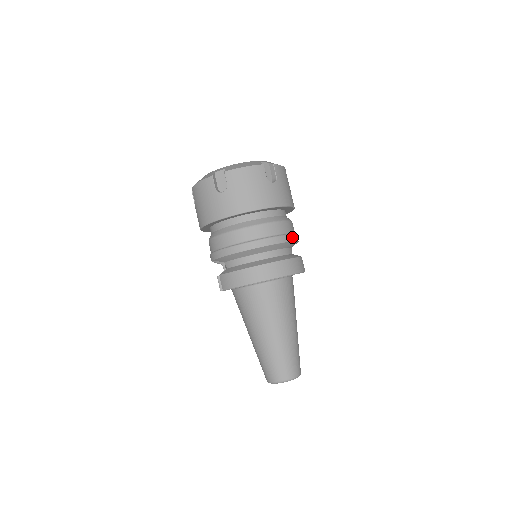
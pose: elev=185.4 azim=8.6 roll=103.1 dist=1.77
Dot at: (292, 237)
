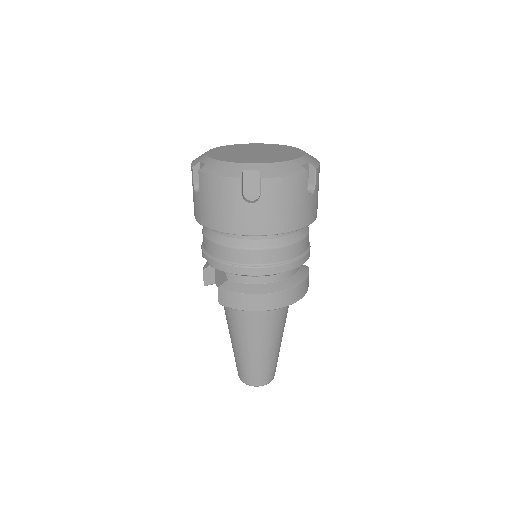
Dot at: (309, 252)
